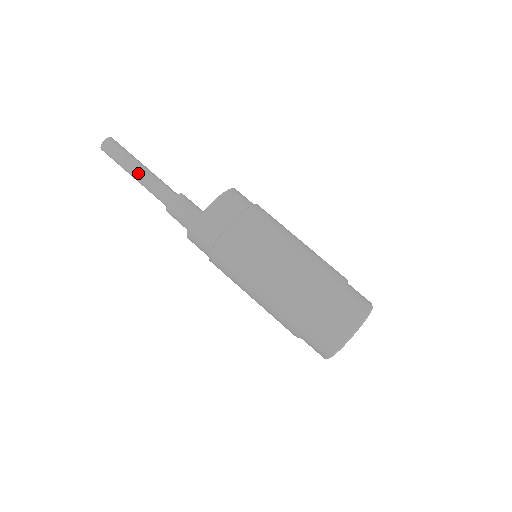
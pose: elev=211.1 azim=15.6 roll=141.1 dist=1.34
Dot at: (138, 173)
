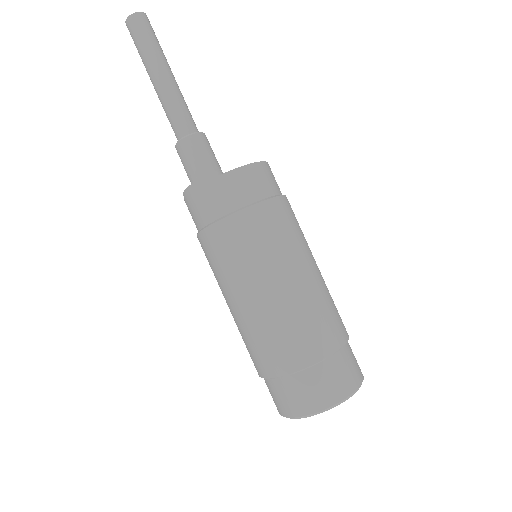
Dot at: (164, 78)
